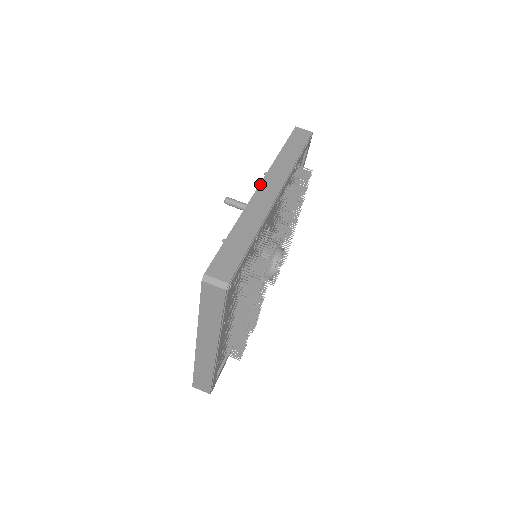
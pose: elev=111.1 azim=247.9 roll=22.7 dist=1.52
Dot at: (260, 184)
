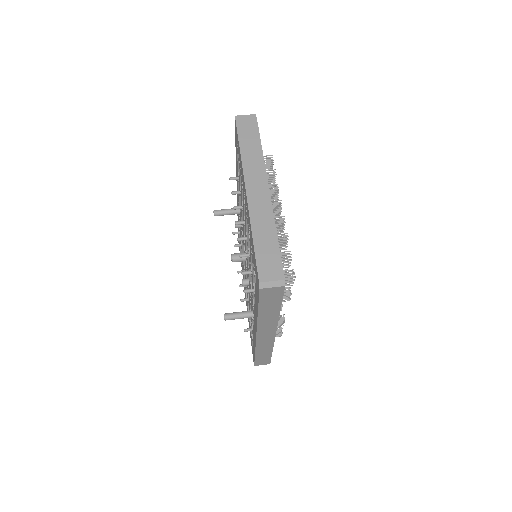
Dot at: occluded
